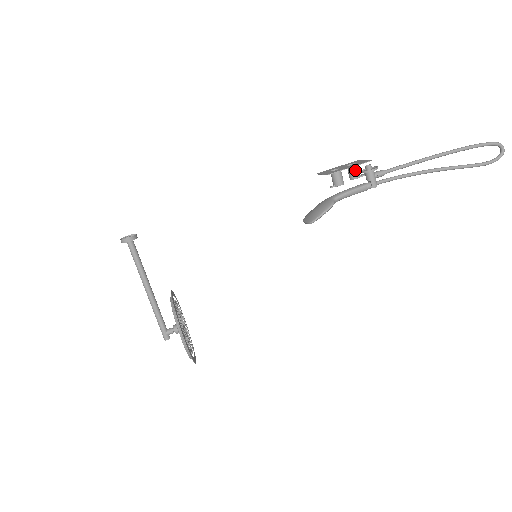
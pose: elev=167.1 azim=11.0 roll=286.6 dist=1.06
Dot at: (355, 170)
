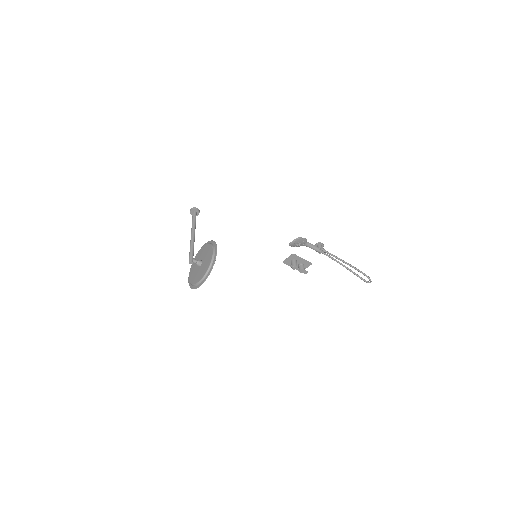
Dot at: (303, 265)
